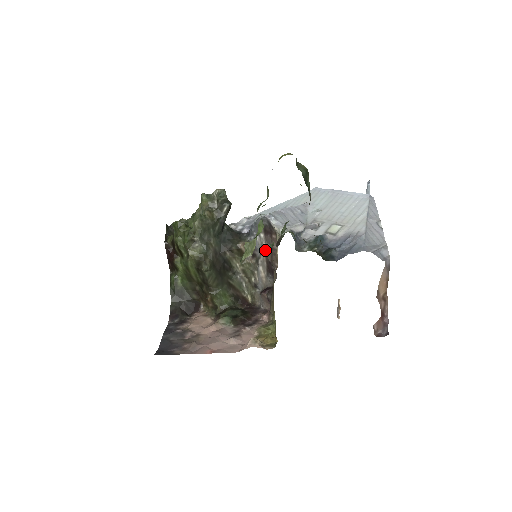
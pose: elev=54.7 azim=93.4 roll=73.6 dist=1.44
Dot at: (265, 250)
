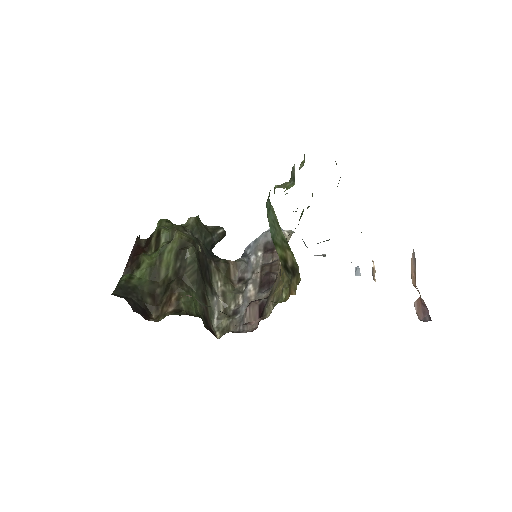
Dot at: (261, 266)
